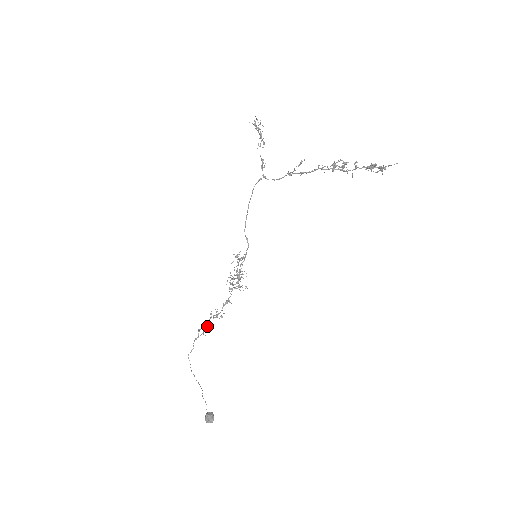
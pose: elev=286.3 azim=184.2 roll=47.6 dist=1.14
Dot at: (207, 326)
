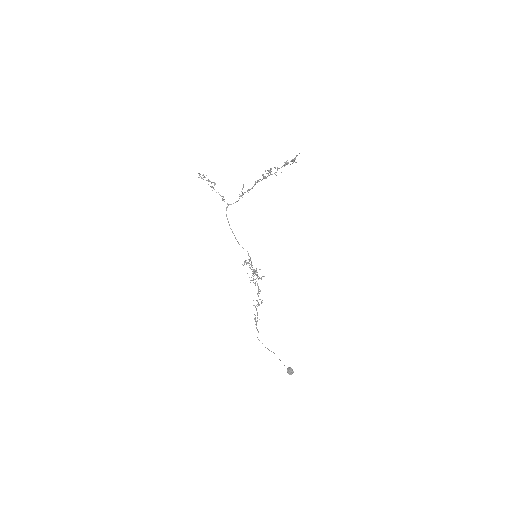
Dot at: (257, 314)
